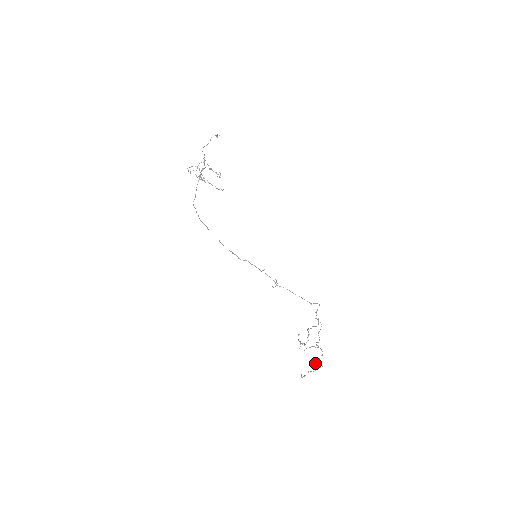
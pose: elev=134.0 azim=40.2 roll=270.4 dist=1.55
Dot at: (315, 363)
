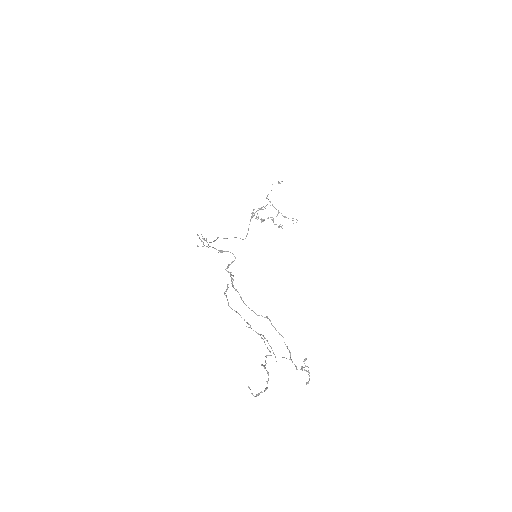
Dot at: occluded
